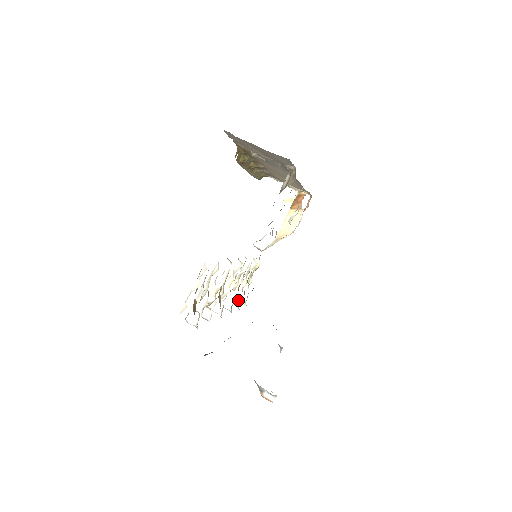
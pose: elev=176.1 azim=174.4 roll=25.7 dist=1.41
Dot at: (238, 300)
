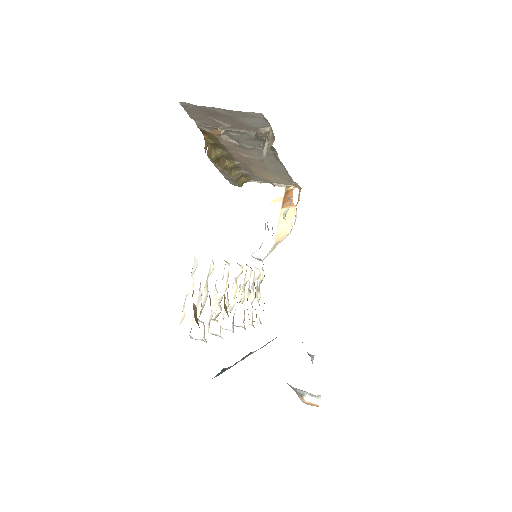
Dot at: (250, 316)
